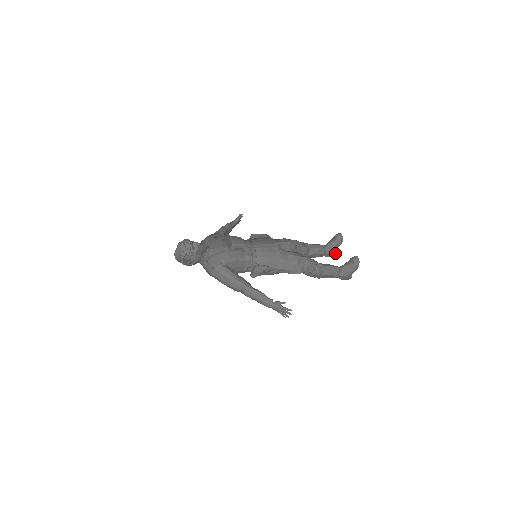
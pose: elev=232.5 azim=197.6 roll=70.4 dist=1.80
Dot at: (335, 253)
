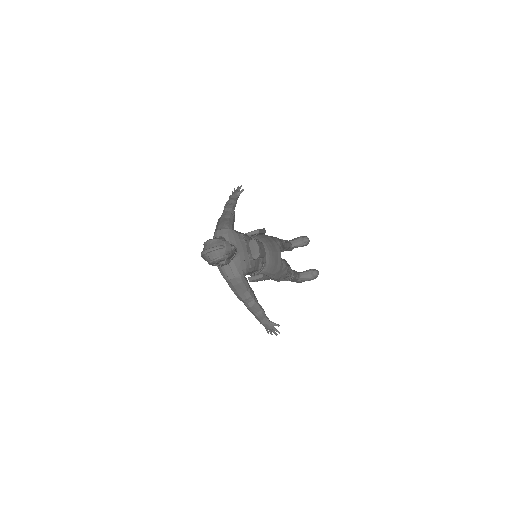
Dot at: occluded
